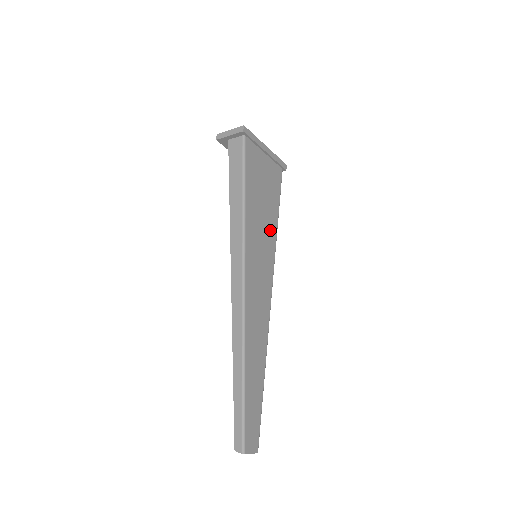
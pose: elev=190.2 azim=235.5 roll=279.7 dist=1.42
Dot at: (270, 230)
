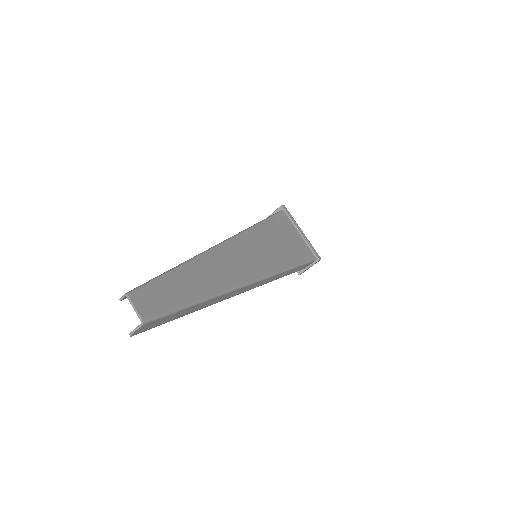
Dot at: (281, 258)
